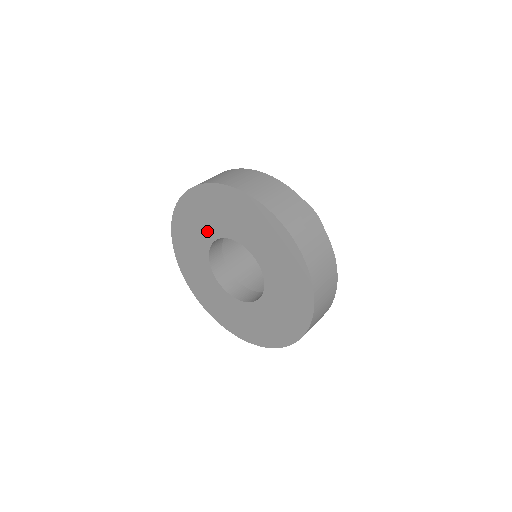
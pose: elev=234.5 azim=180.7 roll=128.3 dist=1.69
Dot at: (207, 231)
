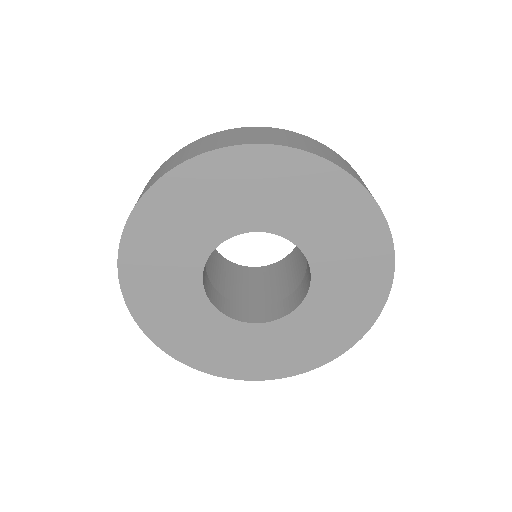
Dot at: (184, 282)
